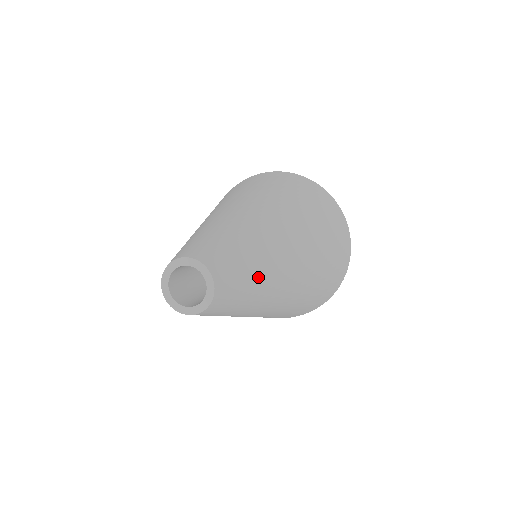
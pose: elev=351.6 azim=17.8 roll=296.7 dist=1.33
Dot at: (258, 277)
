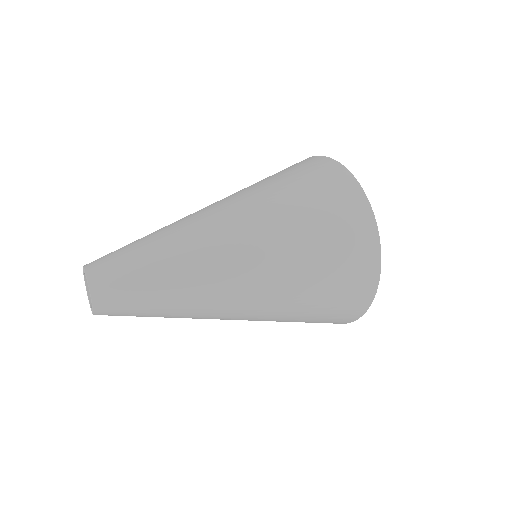
Dot at: (159, 277)
